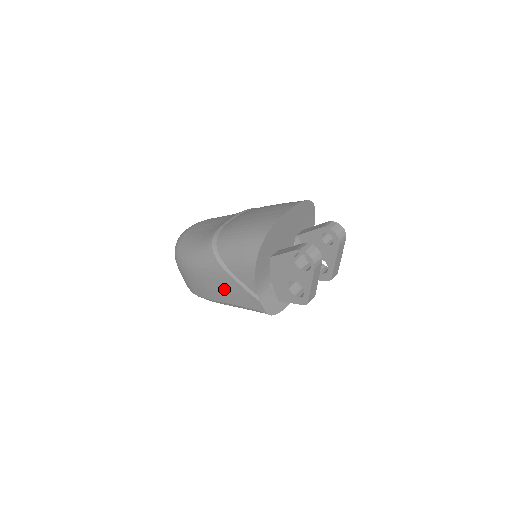
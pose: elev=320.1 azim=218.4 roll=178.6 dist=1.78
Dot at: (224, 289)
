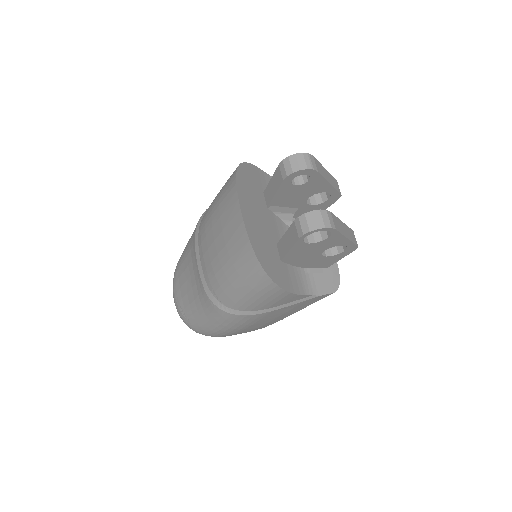
Dot at: (276, 317)
